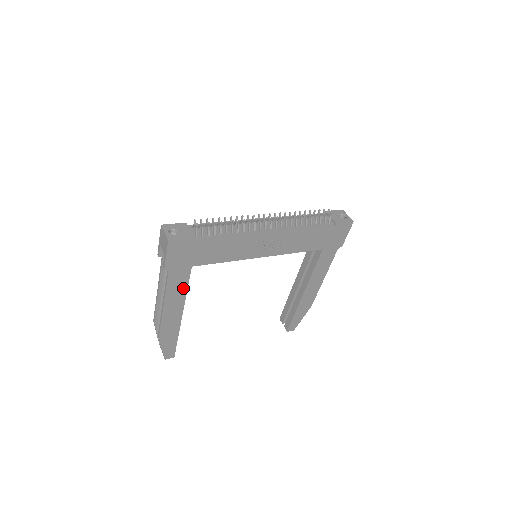
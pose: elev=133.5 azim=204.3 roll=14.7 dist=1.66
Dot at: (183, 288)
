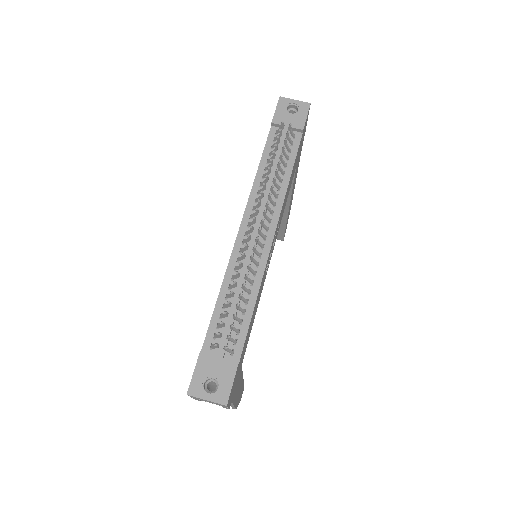
Dot at: (240, 378)
